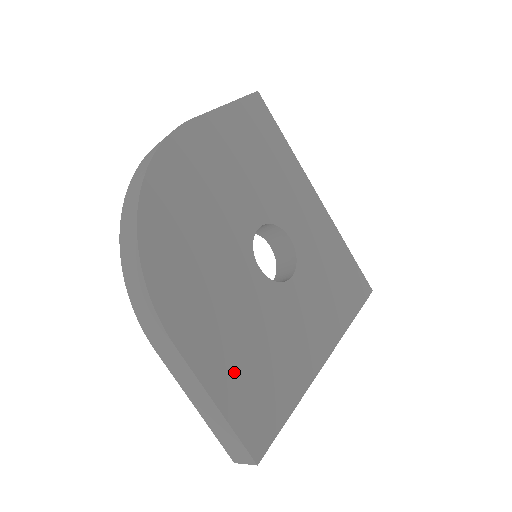
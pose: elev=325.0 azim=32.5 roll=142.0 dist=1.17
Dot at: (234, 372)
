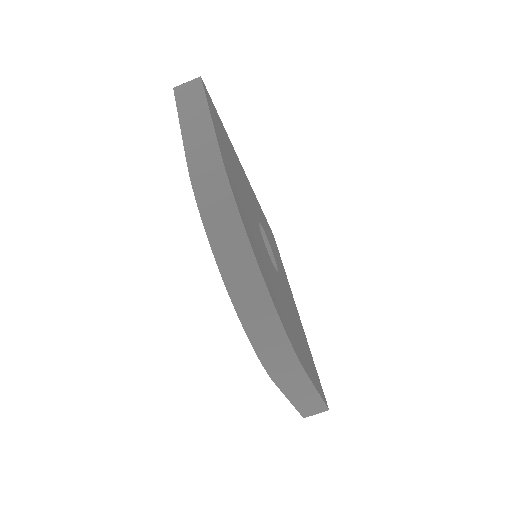
Dot at: (308, 362)
